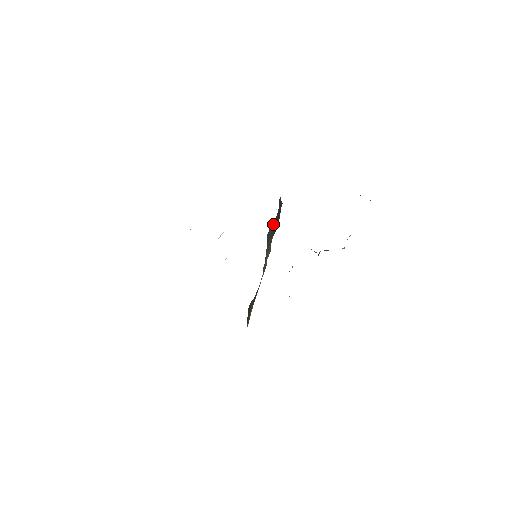
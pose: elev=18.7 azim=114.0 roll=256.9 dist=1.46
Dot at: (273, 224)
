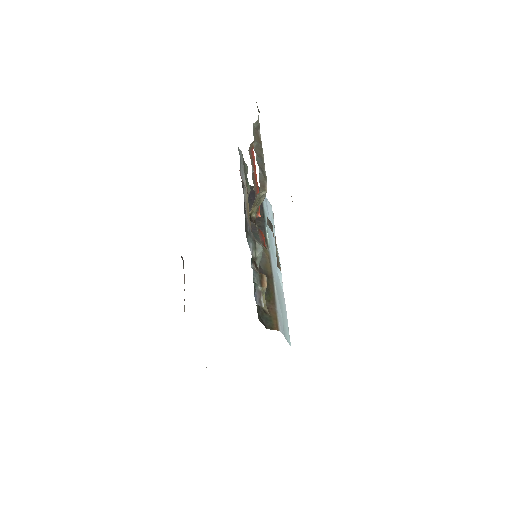
Dot at: occluded
